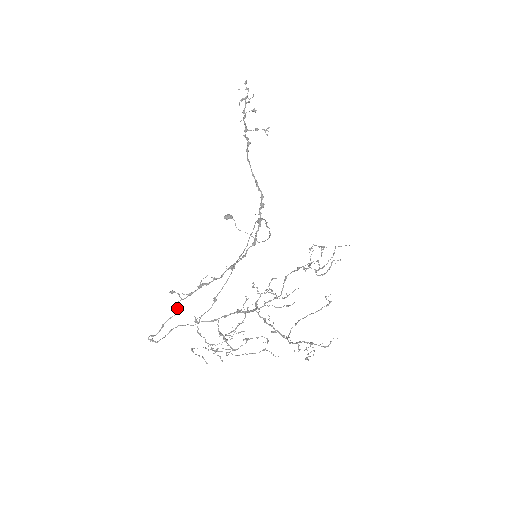
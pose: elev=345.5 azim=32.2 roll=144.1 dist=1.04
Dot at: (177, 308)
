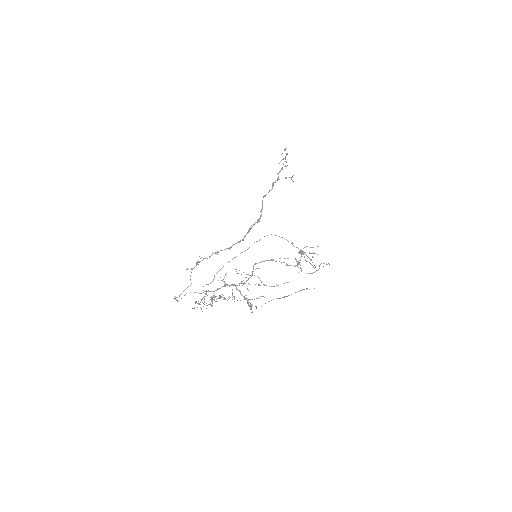
Dot at: (190, 280)
